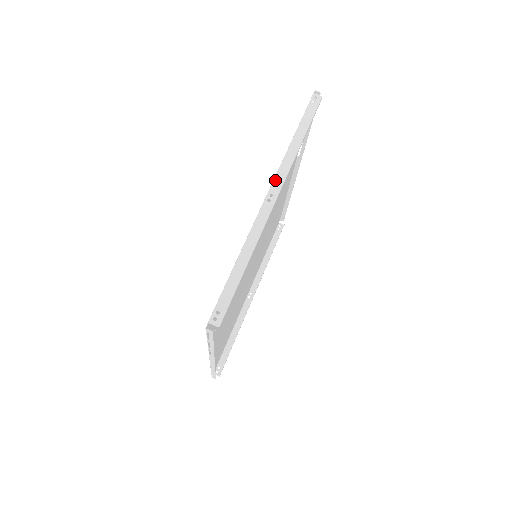
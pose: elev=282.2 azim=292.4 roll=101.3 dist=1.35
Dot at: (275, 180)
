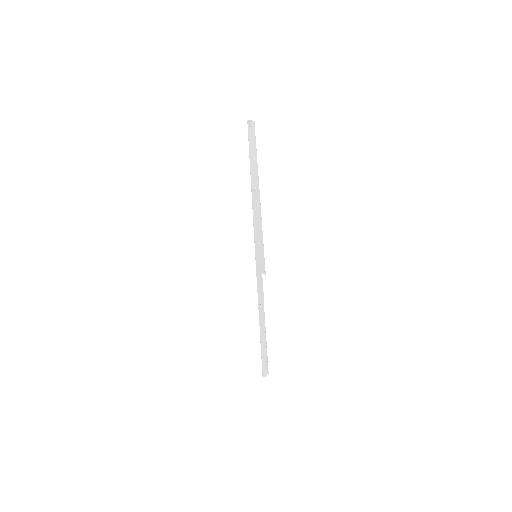
Dot at: (252, 178)
